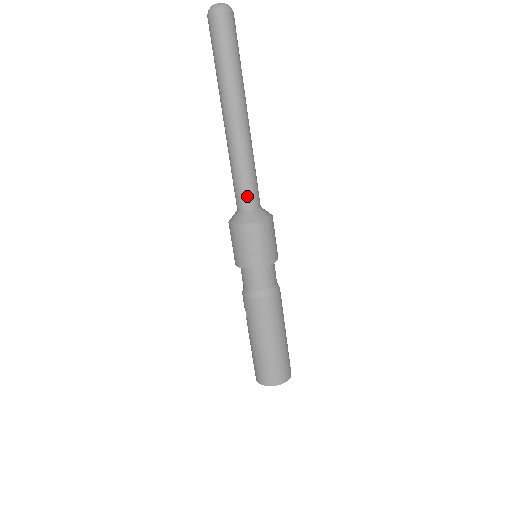
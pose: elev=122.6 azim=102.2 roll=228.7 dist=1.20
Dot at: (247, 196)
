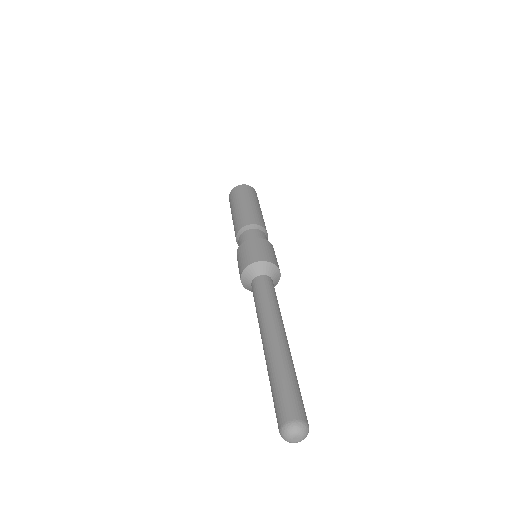
Dot at: occluded
